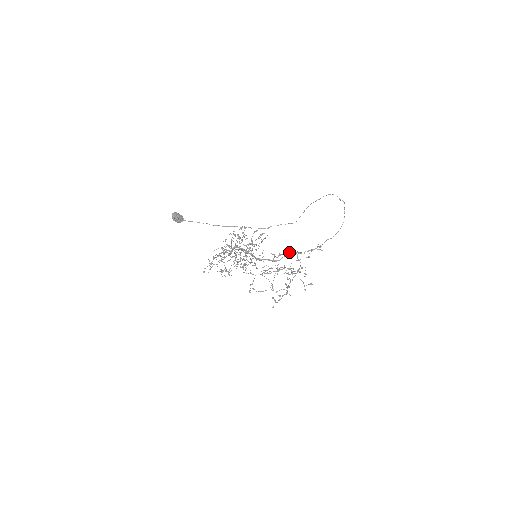
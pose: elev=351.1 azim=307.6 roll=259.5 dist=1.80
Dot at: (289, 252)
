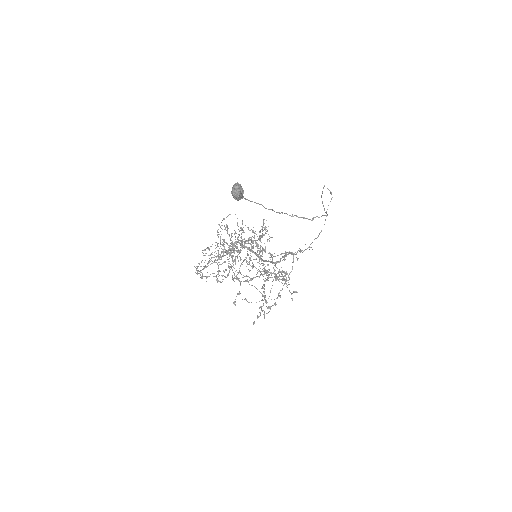
Dot at: occluded
